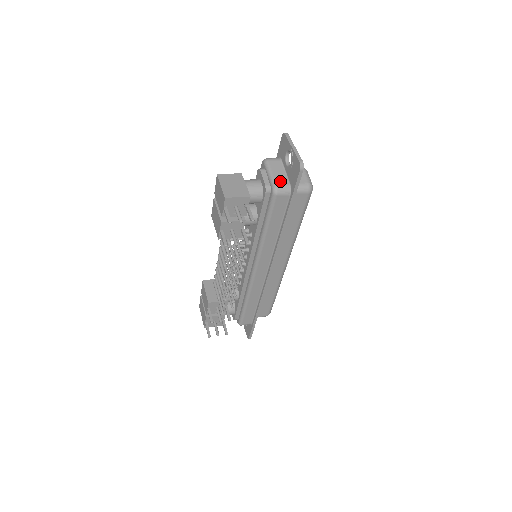
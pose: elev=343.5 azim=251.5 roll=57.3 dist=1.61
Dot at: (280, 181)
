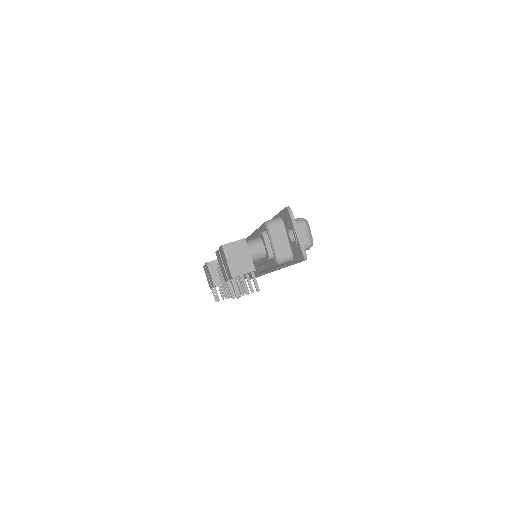
Dot at: (283, 252)
